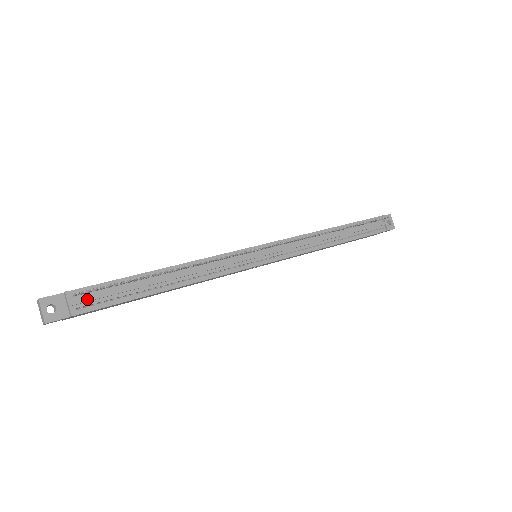
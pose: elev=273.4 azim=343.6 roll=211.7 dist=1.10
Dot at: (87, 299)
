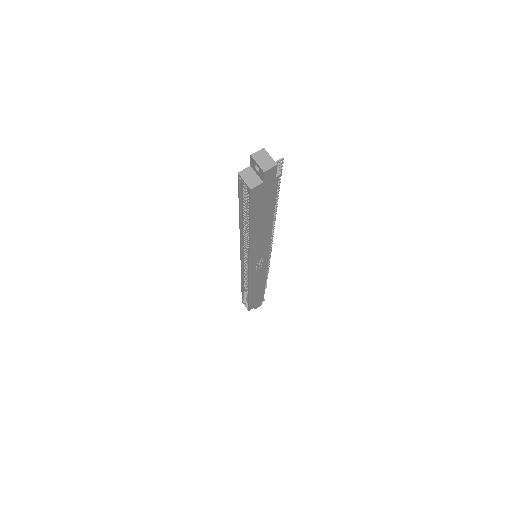
Dot at: occluded
